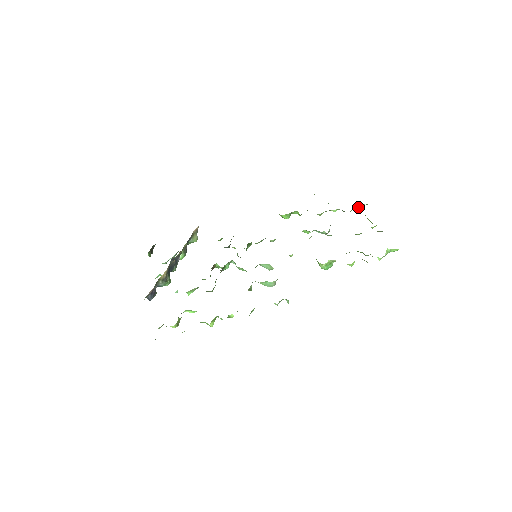
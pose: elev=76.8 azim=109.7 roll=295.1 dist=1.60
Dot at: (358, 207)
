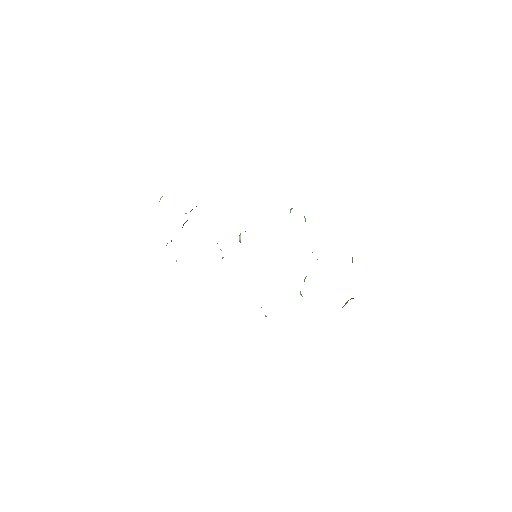
Dot at: occluded
